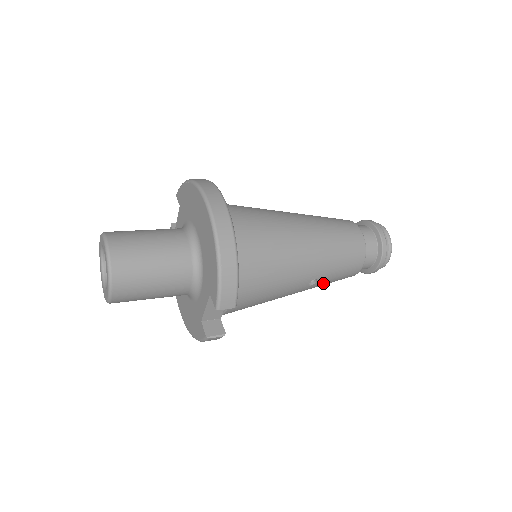
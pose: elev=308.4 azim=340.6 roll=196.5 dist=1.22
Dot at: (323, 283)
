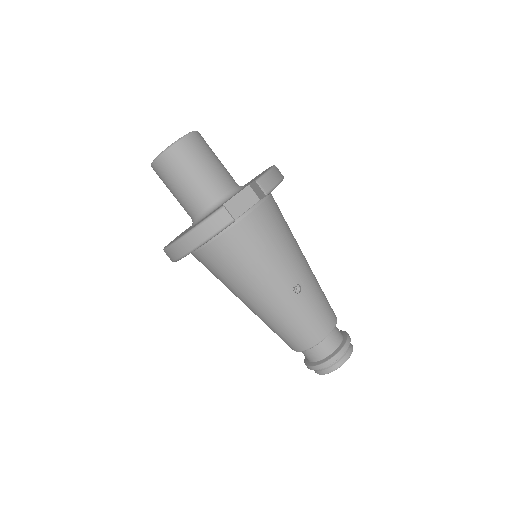
Dot at: (300, 308)
